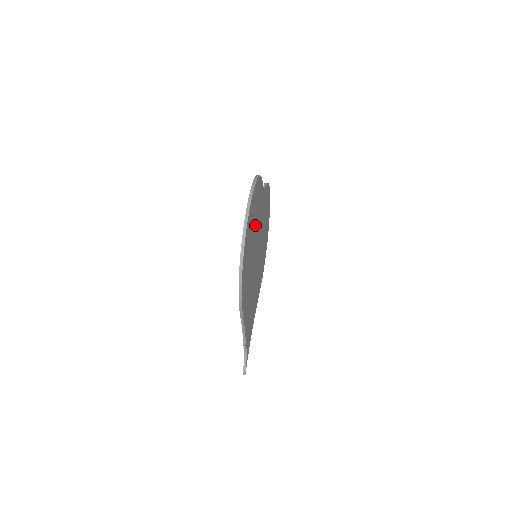
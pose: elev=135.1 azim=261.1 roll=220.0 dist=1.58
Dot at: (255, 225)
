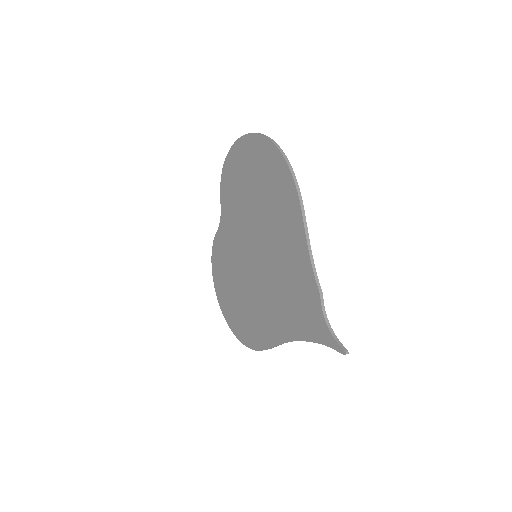
Dot at: (246, 197)
